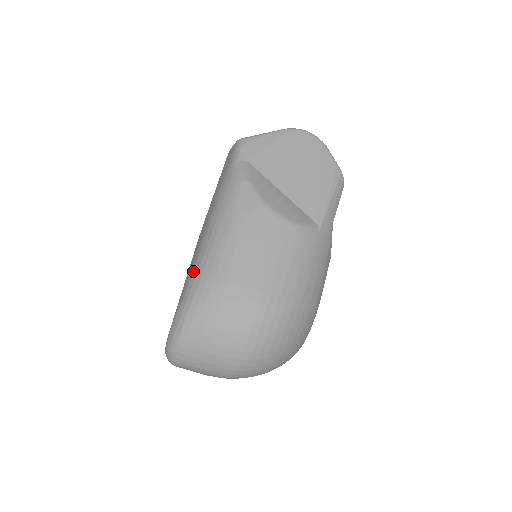
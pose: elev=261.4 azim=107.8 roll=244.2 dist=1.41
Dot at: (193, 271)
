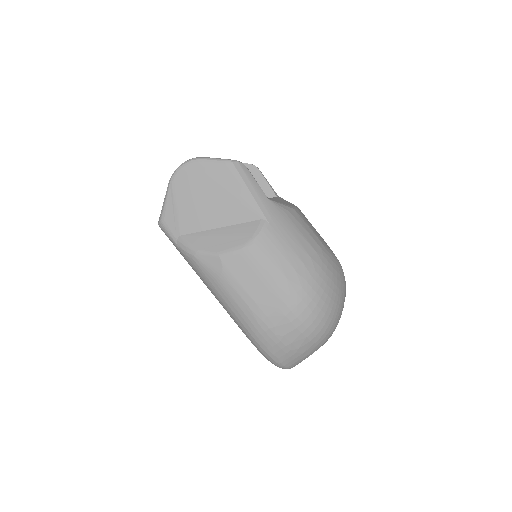
Dot at: occluded
